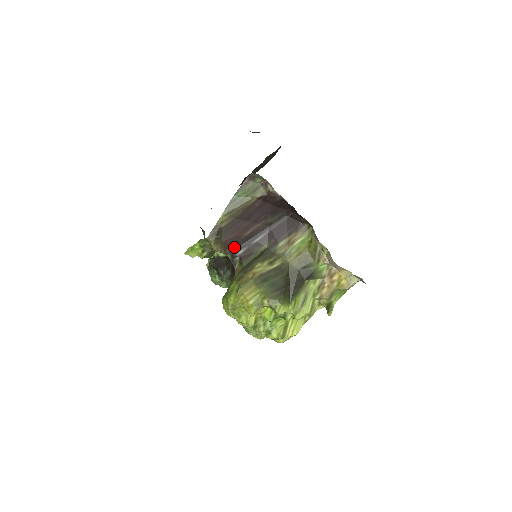
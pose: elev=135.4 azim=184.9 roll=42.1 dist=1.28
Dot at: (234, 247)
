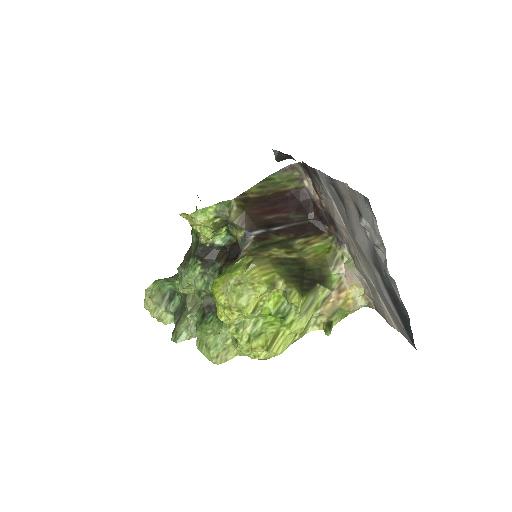
Dot at: (253, 224)
